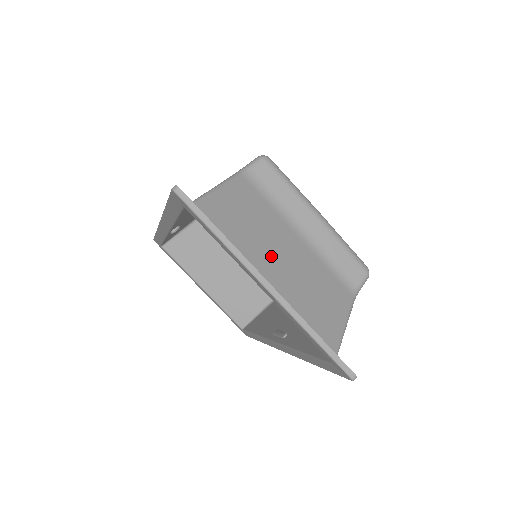
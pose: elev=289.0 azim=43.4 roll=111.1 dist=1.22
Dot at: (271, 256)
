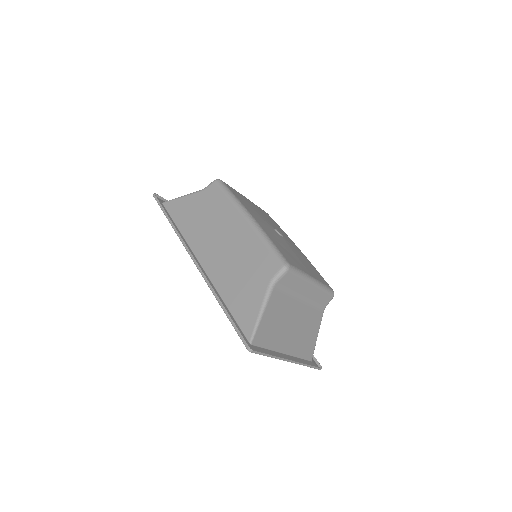
Dot at: (288, 330)
